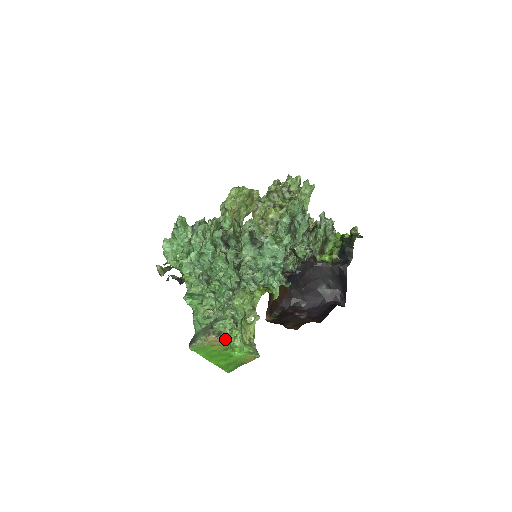
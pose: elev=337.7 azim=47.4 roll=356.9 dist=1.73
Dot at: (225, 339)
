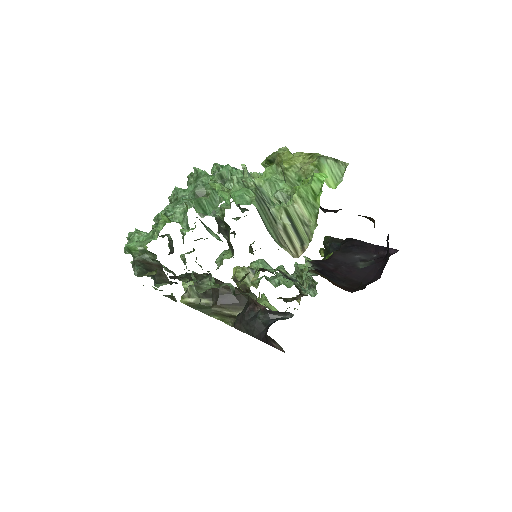
Dot at: (312, 235)
